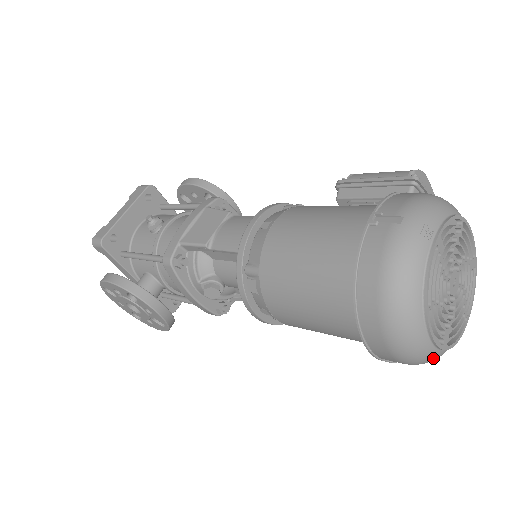
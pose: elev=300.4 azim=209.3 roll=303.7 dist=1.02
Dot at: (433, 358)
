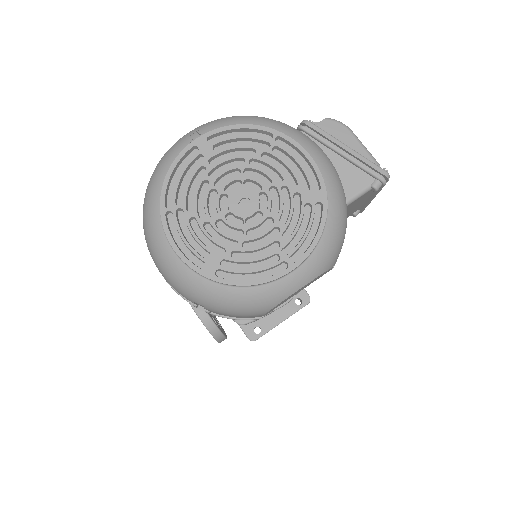
Dot at: (204, 292)
